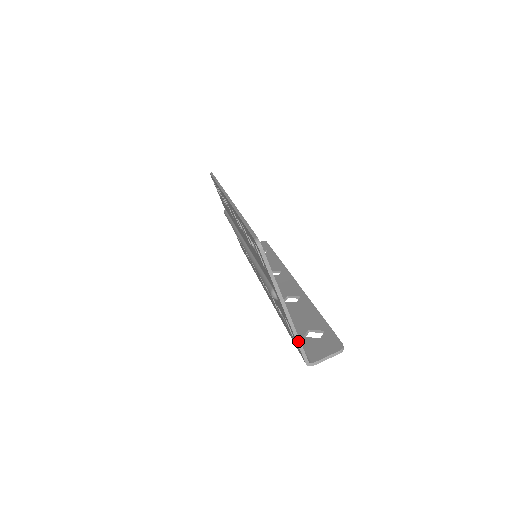
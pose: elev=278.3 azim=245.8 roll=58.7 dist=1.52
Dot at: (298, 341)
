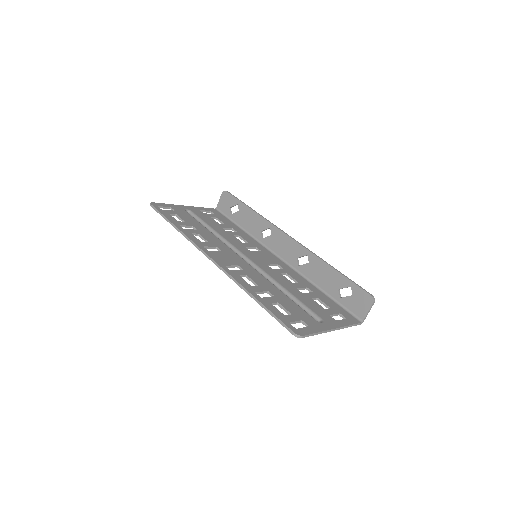
Dot at: (349, 326)
